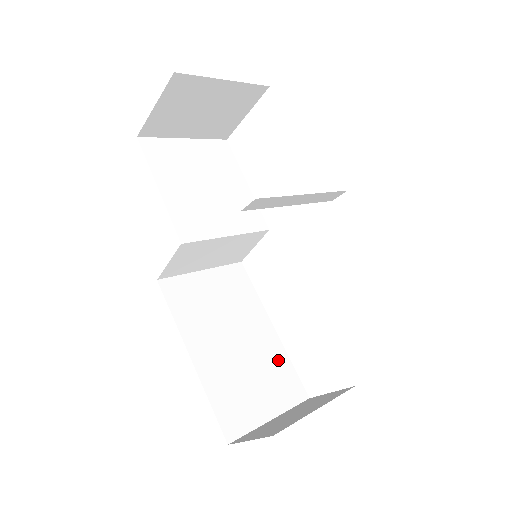
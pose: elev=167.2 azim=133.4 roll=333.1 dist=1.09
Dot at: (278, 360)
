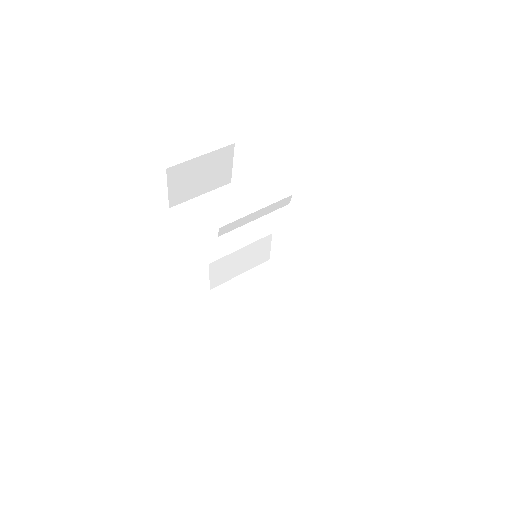
Dot at: (307, 319)
